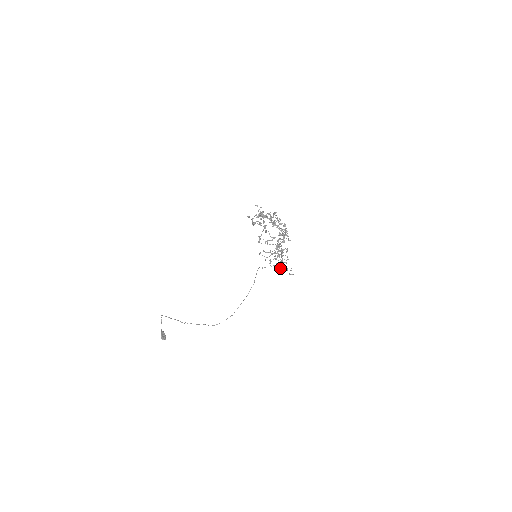
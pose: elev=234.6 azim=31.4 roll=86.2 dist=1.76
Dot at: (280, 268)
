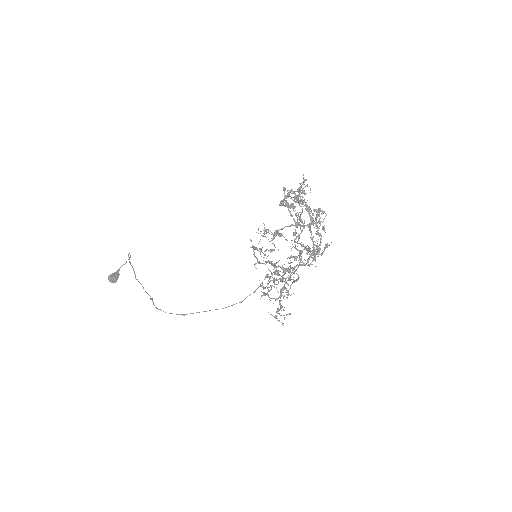
Dot at: (263, 292)
